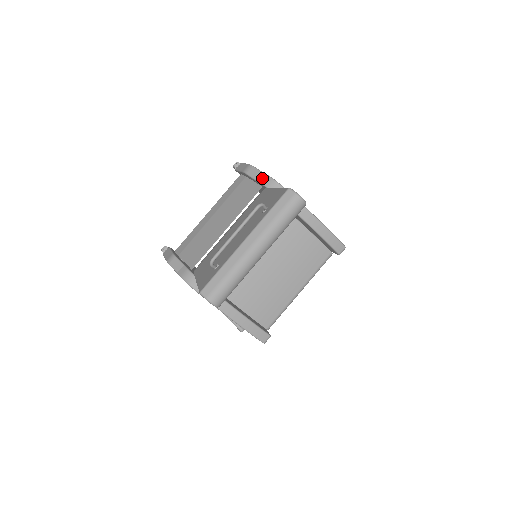
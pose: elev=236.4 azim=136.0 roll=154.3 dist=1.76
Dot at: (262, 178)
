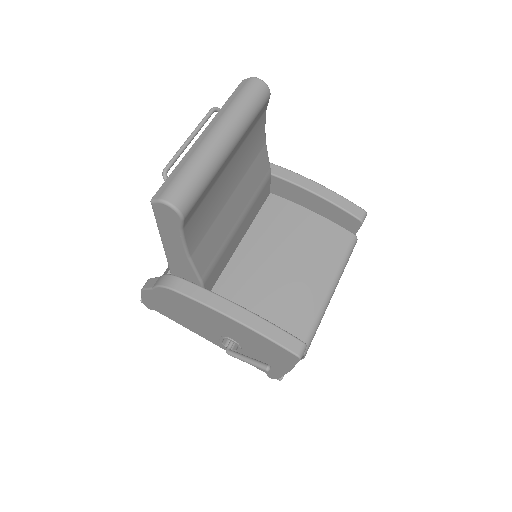
Dot at: occluded
